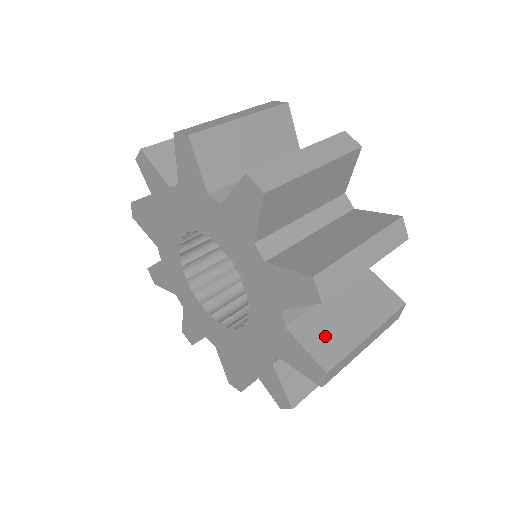
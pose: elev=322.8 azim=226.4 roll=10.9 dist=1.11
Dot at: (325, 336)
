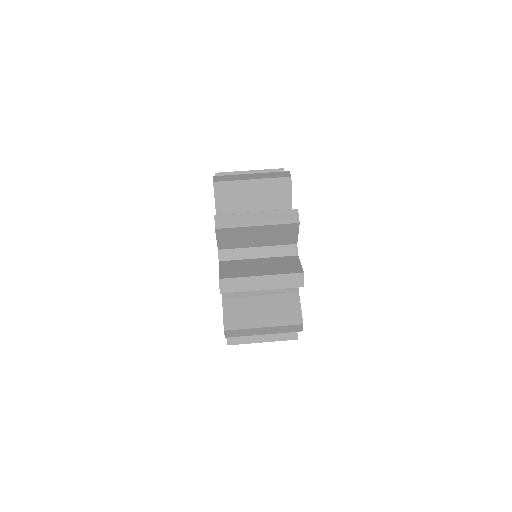
Dot at: occluded
